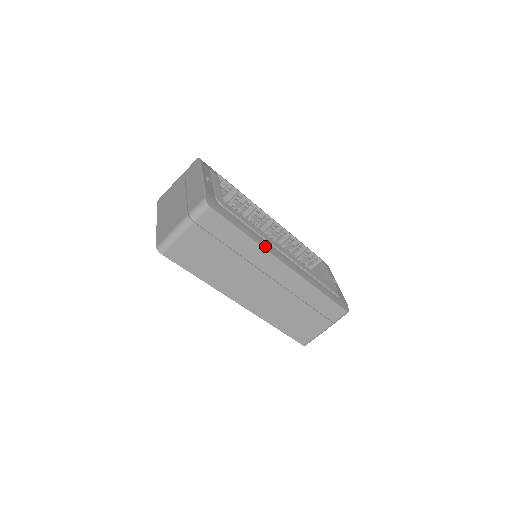
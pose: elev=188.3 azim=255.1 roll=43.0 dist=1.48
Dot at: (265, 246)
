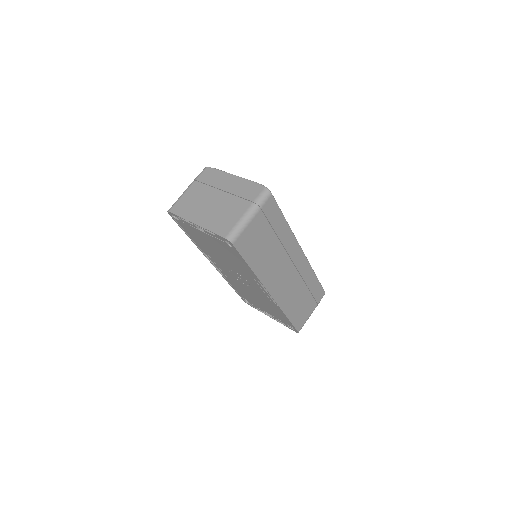
Dot at: occluded
